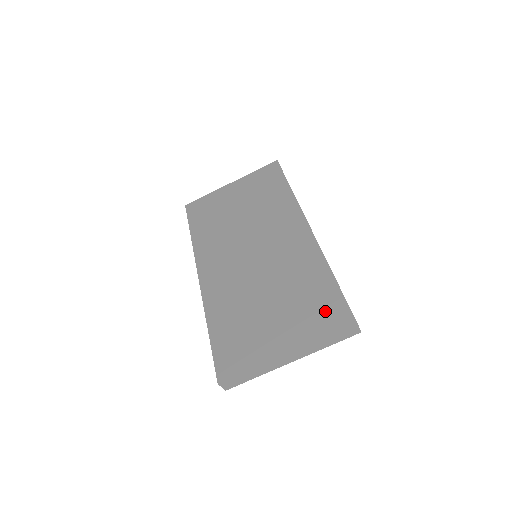
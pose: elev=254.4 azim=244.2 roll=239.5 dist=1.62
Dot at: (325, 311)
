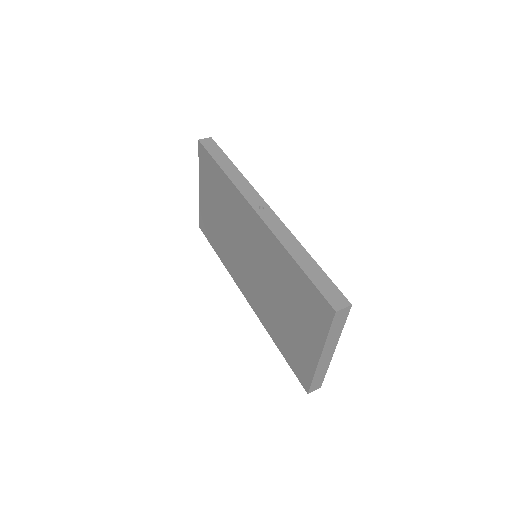
Dot at: (313, 306)
